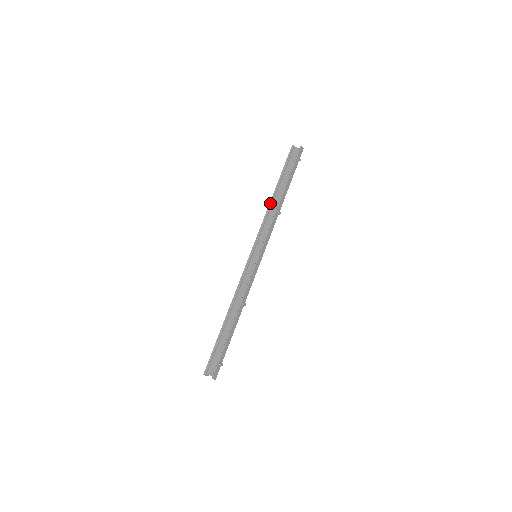
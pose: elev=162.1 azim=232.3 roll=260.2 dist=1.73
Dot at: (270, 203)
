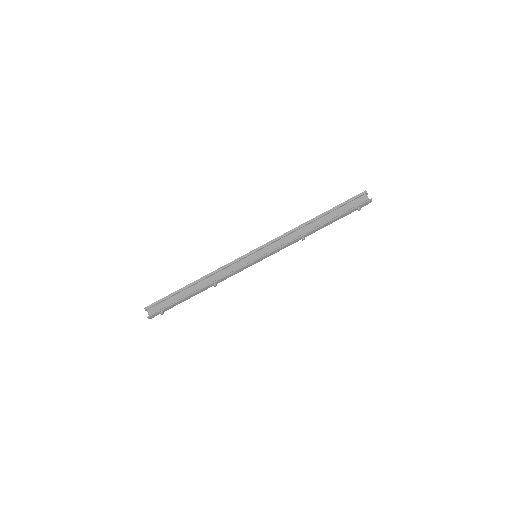
Dot at: (304, 224)
